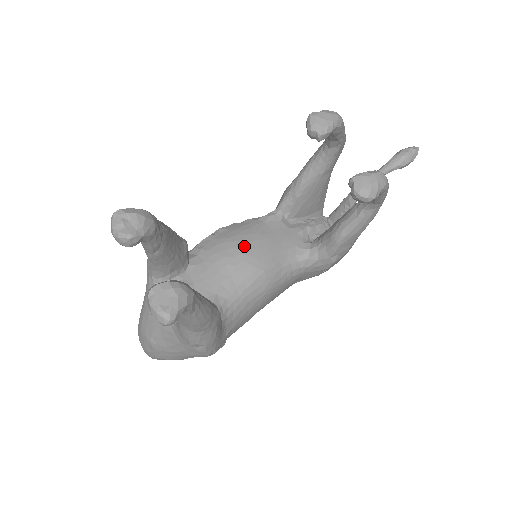
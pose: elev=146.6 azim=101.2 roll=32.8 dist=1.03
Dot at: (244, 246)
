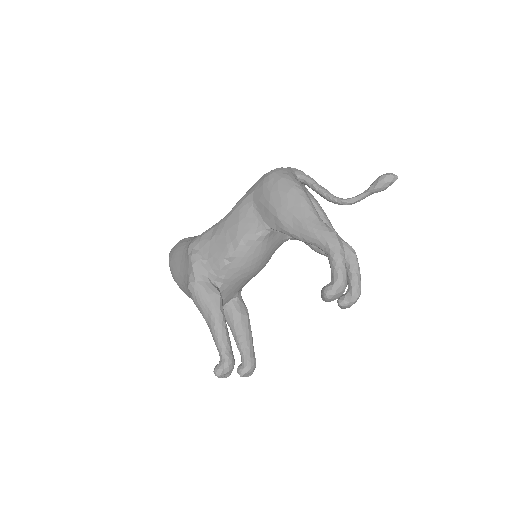
Dot at: (252, 269)
